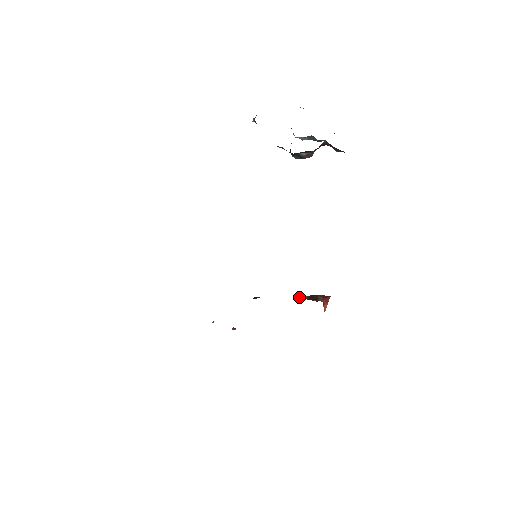
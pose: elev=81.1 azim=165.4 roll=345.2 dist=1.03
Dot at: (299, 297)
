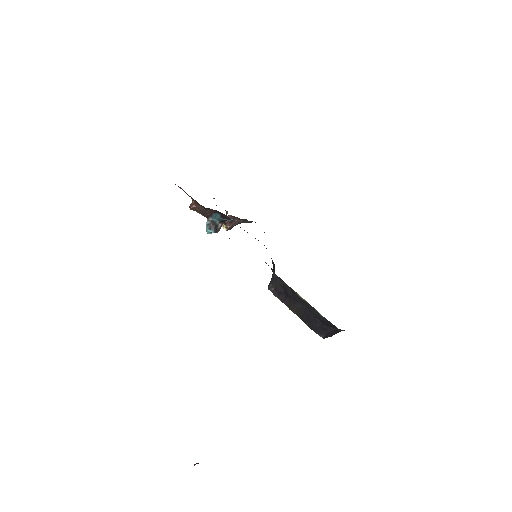
Dot at: occluded
